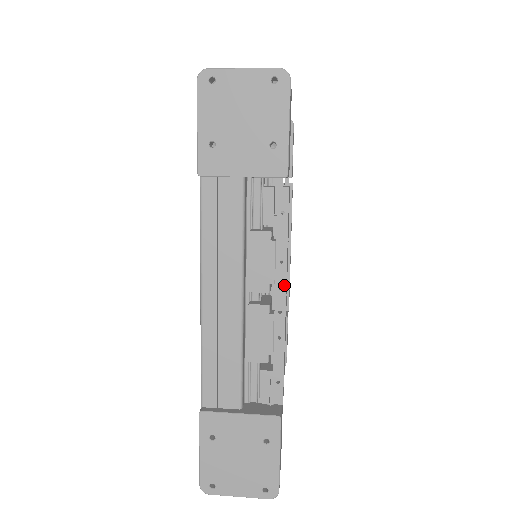
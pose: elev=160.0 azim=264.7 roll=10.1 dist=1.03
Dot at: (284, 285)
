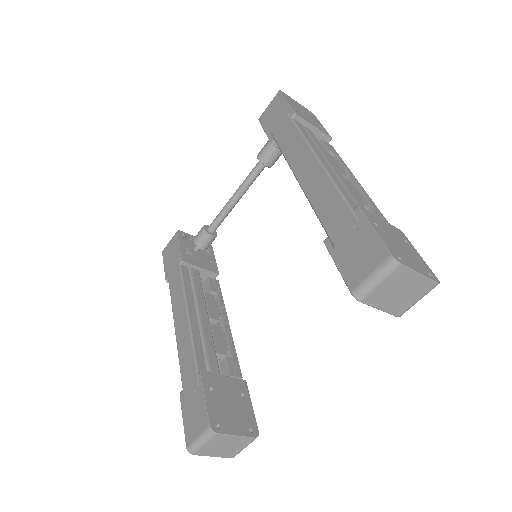
Dot at: (354, 177)
